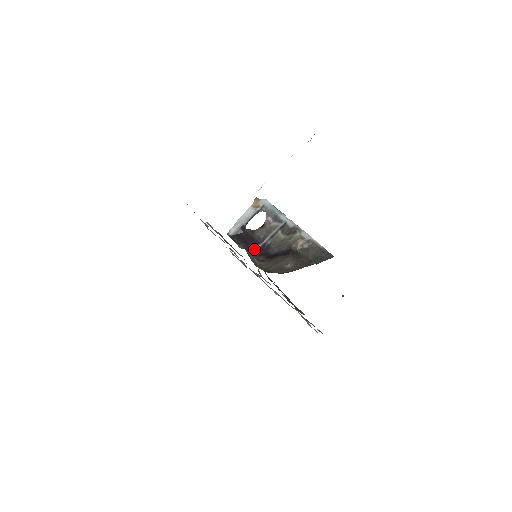
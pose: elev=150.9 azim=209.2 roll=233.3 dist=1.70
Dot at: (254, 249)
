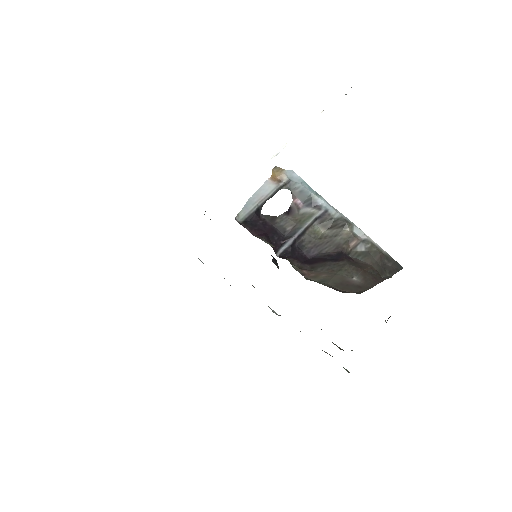
Dot at: (280, 247)
